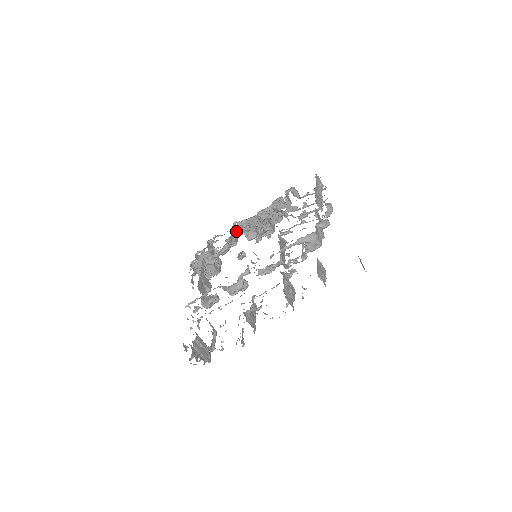
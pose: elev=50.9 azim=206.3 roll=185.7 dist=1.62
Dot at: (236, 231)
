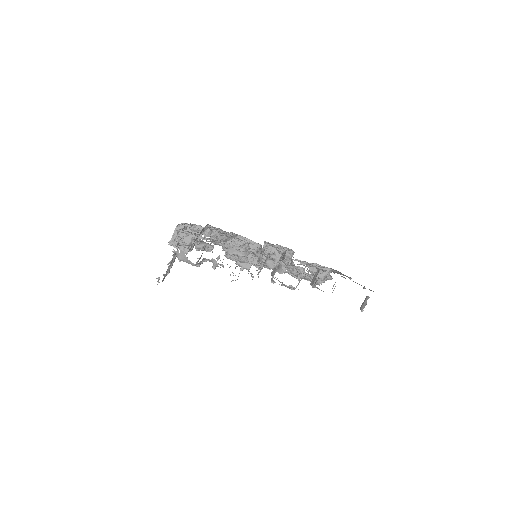
Dot at: occluded
